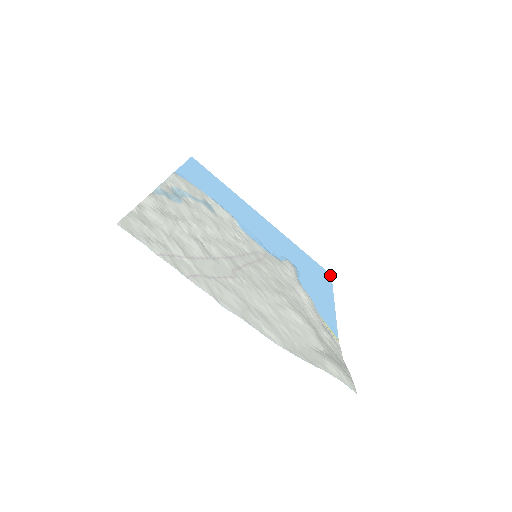
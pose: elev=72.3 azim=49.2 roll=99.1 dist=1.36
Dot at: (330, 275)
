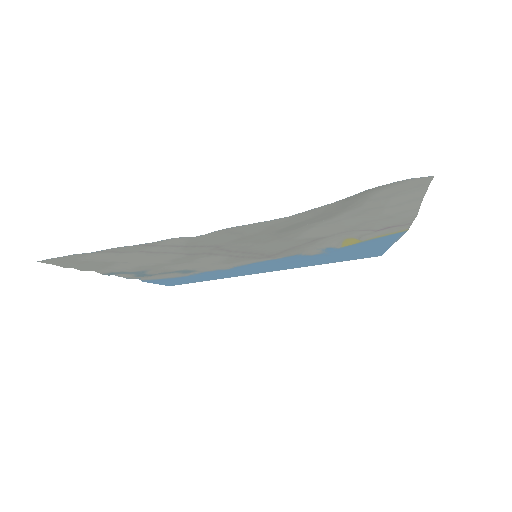
Dot at: occluded
